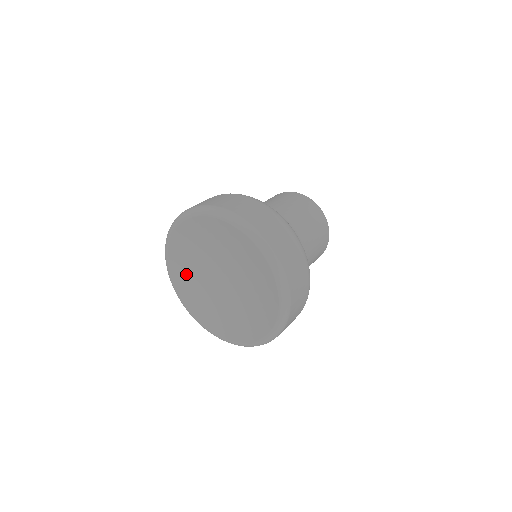
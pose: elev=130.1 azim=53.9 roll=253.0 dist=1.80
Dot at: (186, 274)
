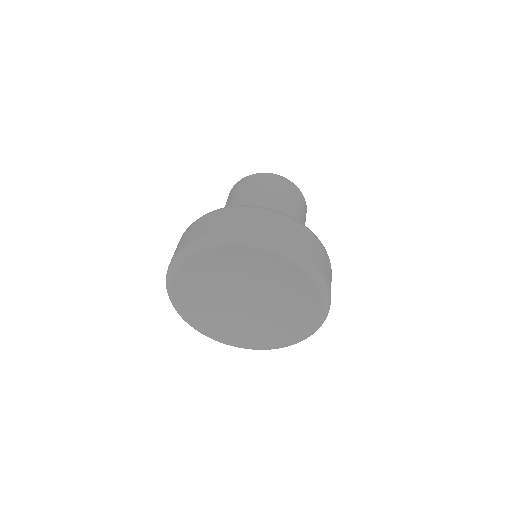
Dot at: (202, 309)
